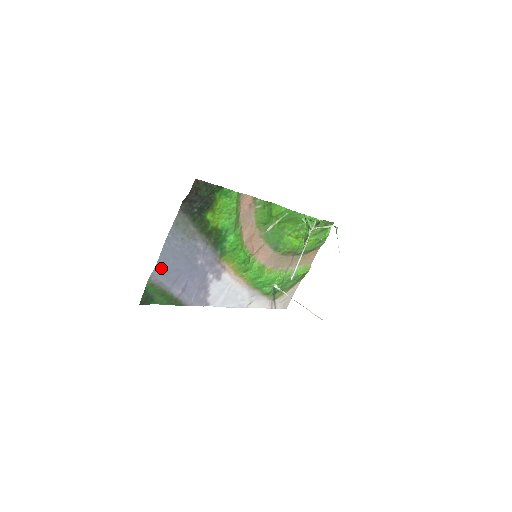
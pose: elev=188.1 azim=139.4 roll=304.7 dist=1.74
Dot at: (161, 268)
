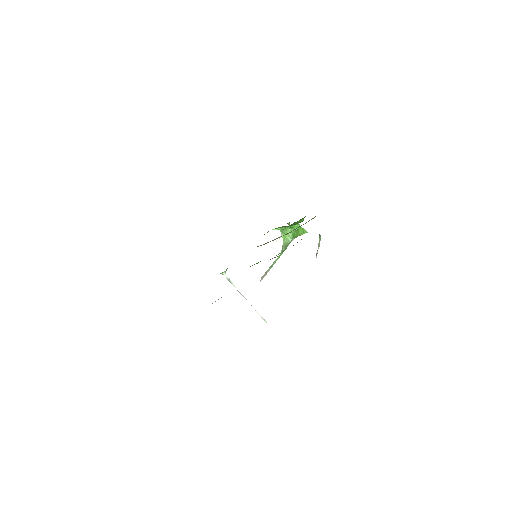
Dot at: occluded
